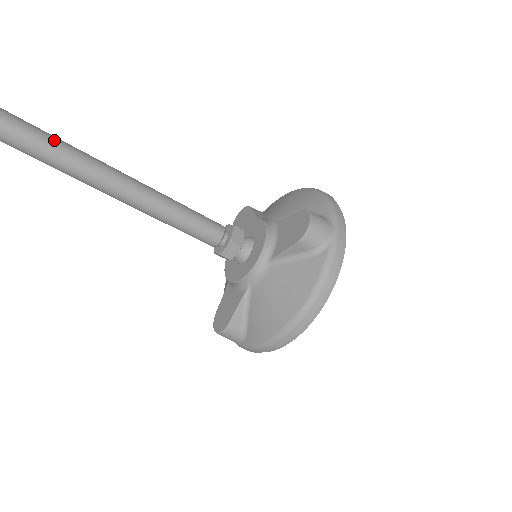
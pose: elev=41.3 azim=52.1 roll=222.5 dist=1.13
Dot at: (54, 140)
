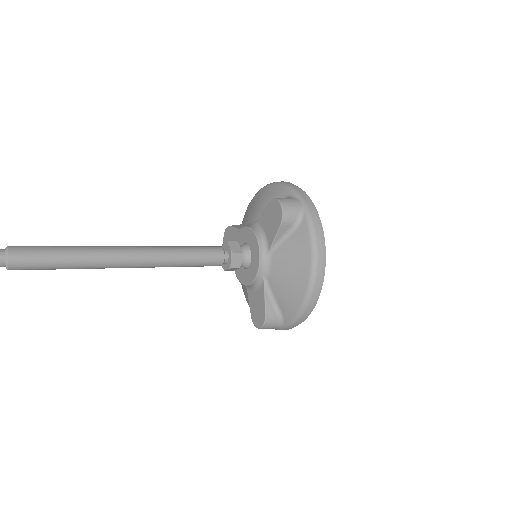
Dot at: (69, 248)
